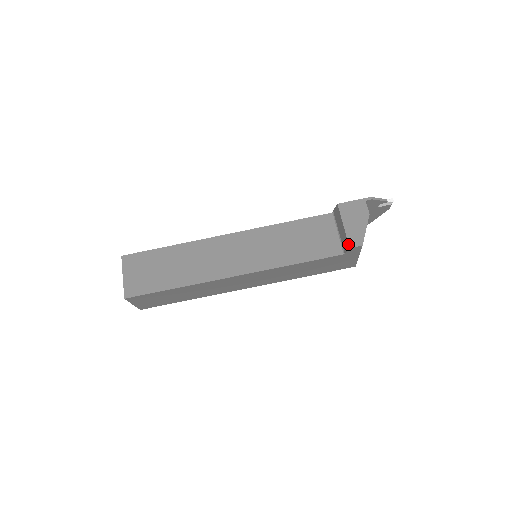
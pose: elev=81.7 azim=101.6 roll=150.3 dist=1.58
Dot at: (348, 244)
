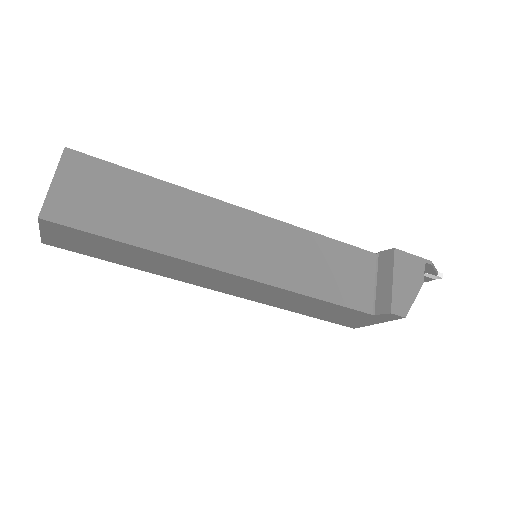
Dot at: (391, 307)
